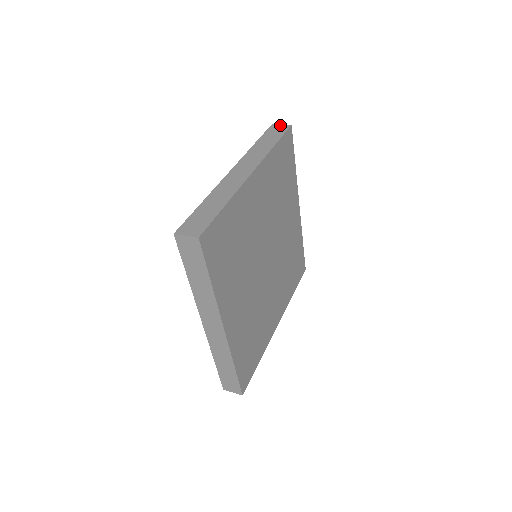
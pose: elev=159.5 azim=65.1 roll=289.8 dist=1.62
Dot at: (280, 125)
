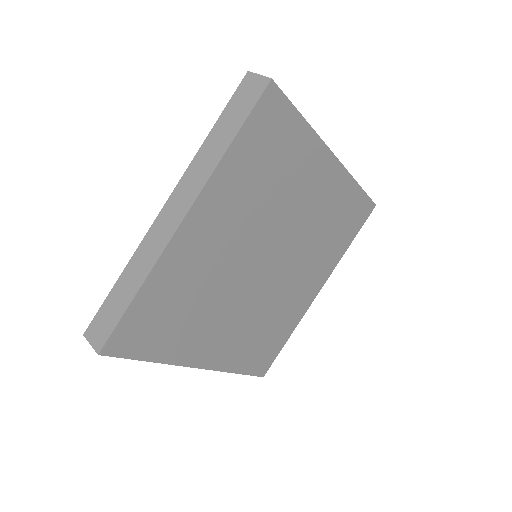
Dot at: (256, 77)
